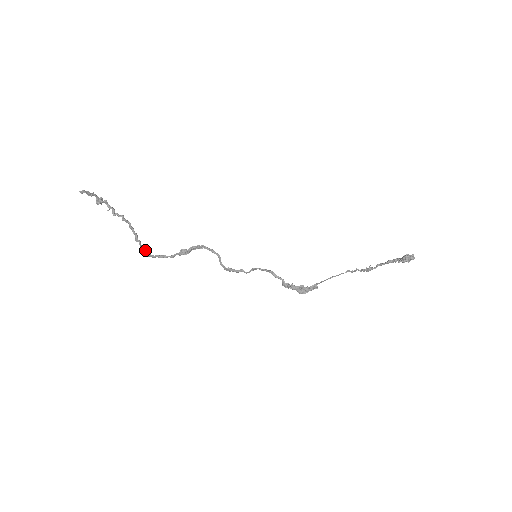
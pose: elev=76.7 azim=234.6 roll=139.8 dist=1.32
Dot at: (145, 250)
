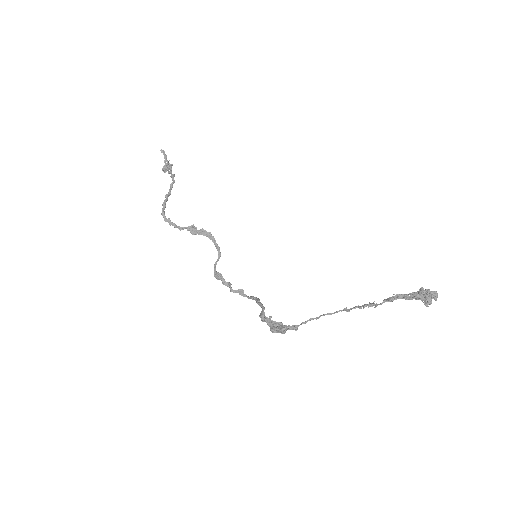
Dot at: occluded
